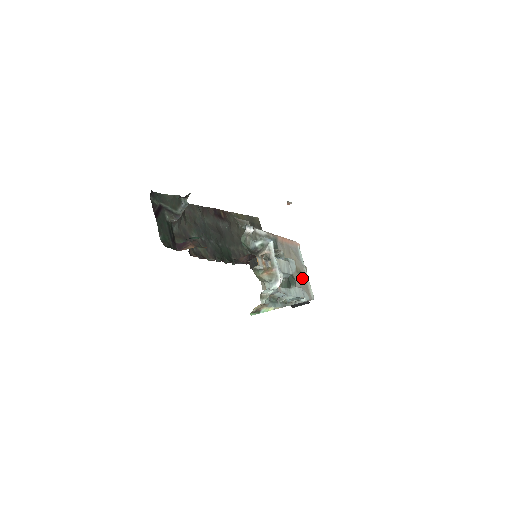
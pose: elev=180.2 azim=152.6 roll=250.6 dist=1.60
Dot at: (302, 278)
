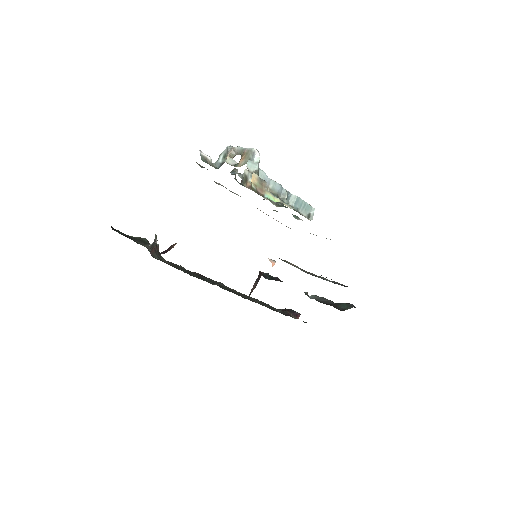
Dot at: occluded
